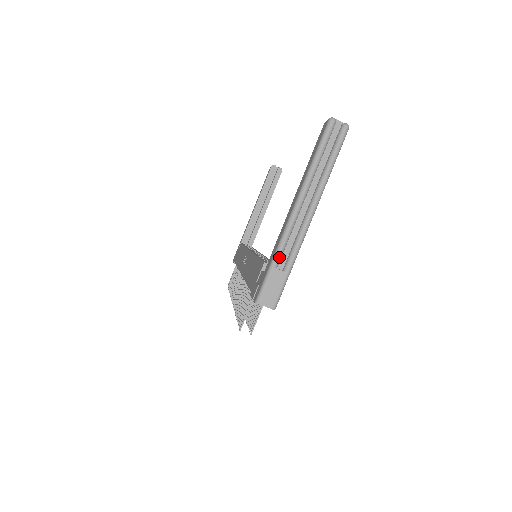
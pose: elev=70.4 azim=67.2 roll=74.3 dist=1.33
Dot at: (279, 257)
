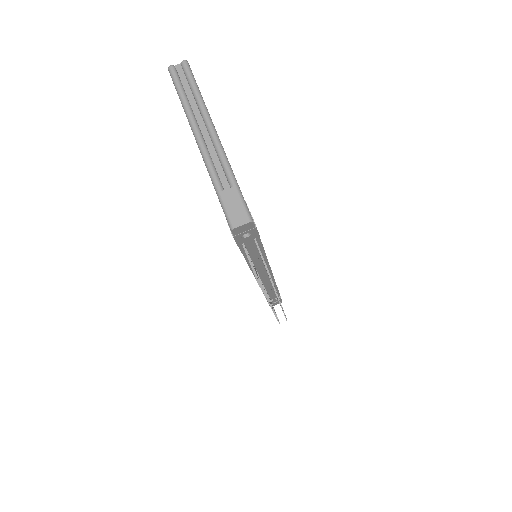
Dot at: (217, 181)
